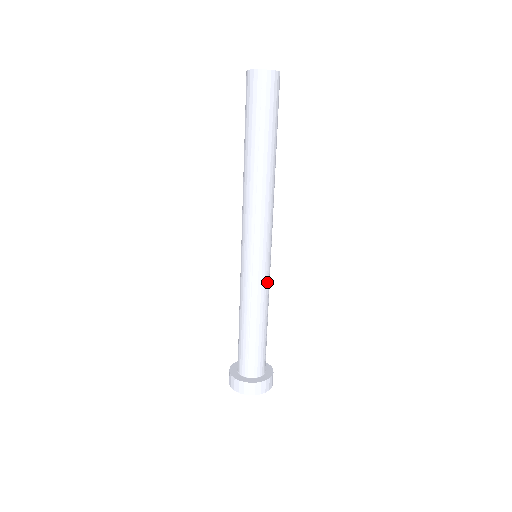
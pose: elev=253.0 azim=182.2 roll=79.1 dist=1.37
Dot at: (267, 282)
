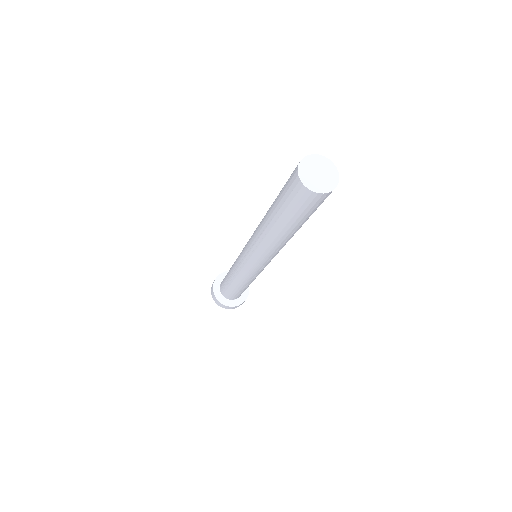
Dot at: (249, 276)
